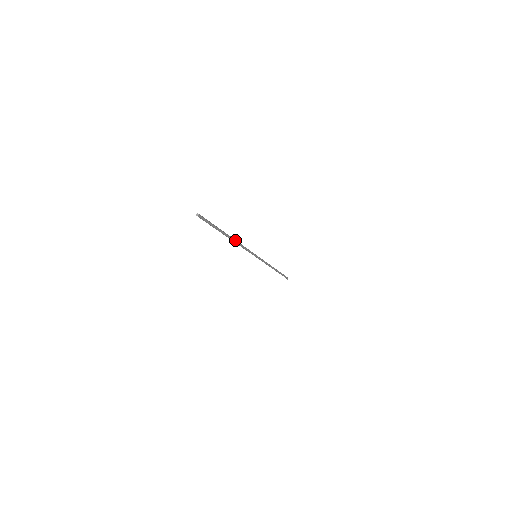
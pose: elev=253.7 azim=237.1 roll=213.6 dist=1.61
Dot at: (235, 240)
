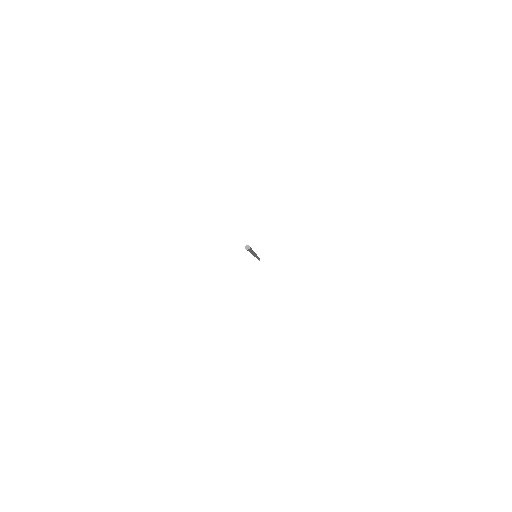
Dot at: occluded
